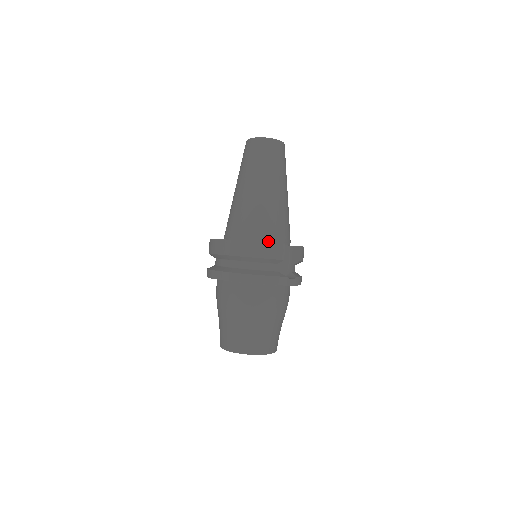
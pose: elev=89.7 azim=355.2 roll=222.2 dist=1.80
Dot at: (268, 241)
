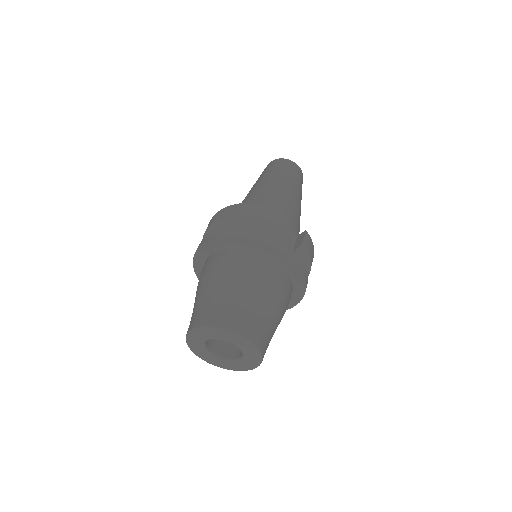
Dot at: occluded
